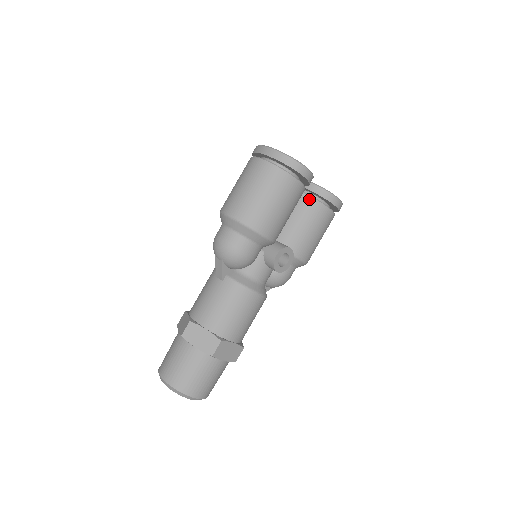
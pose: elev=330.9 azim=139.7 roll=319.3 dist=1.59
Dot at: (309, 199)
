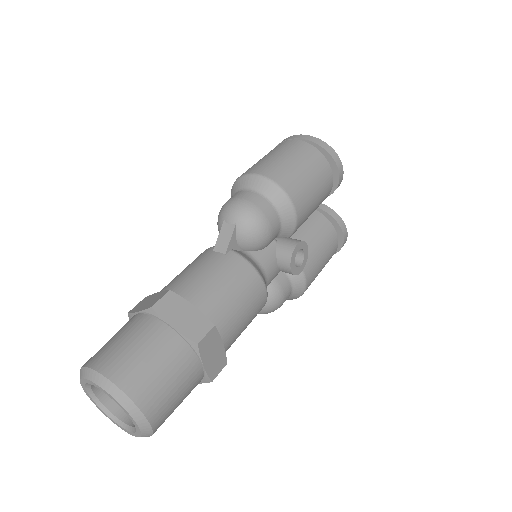
Dot at: (322, 217)
